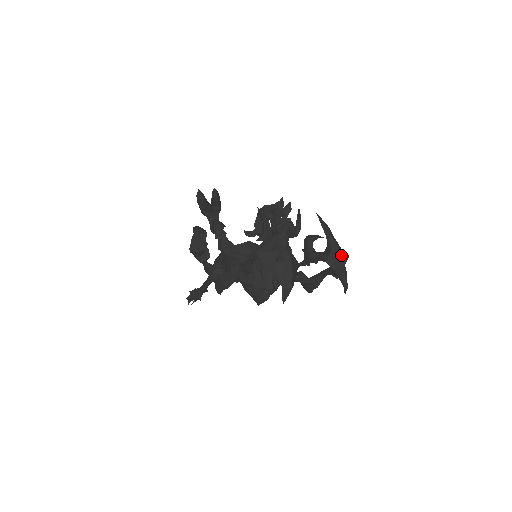
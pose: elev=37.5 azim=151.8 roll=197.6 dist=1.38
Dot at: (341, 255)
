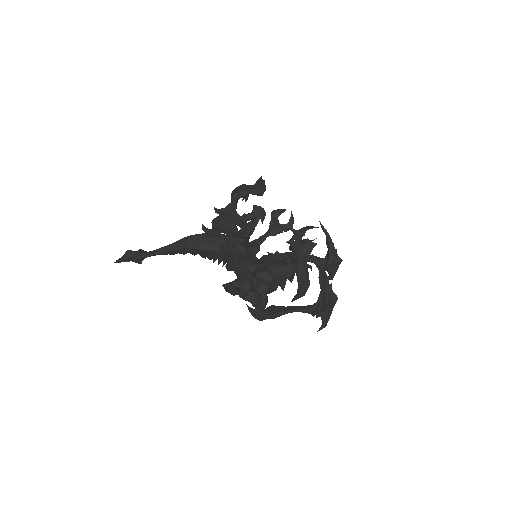
Dot at: (340, 262)
